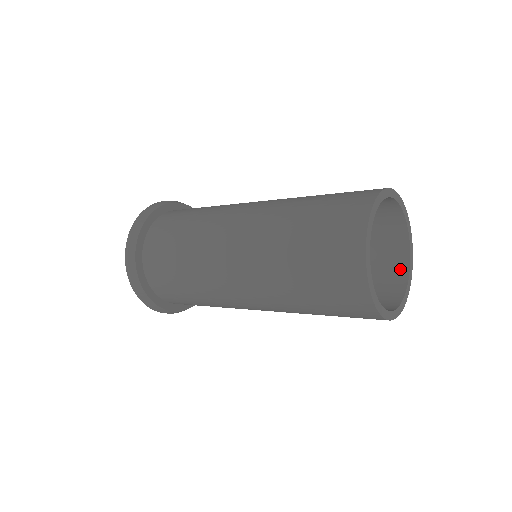
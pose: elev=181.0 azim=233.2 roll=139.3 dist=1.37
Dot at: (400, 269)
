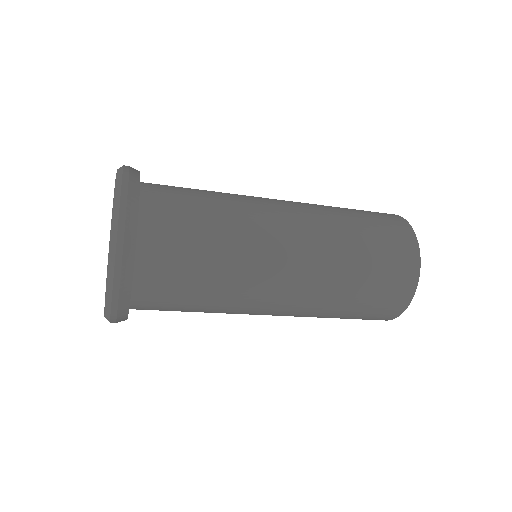
Dot at: occluded
